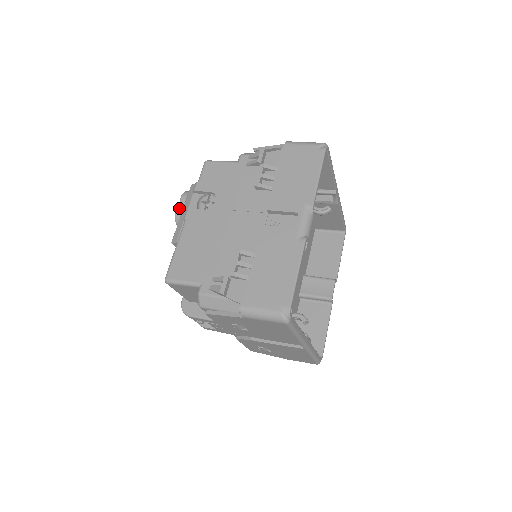
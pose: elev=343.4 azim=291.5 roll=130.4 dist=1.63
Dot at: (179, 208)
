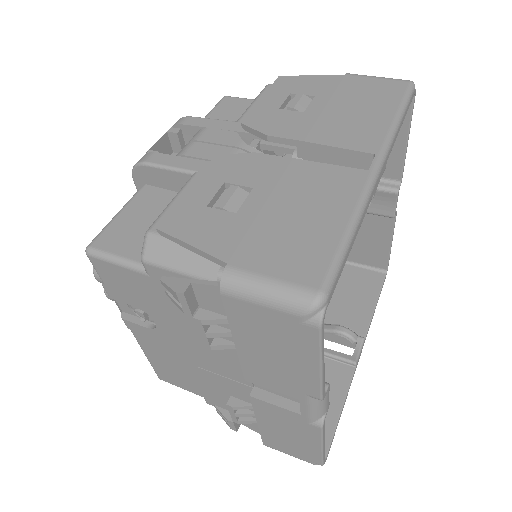
Dot at: (106, 294)
